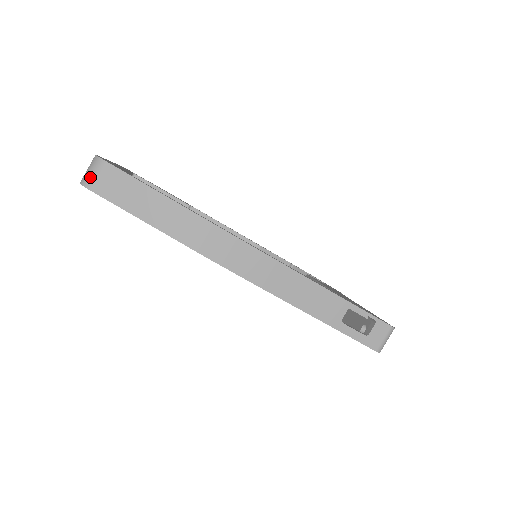
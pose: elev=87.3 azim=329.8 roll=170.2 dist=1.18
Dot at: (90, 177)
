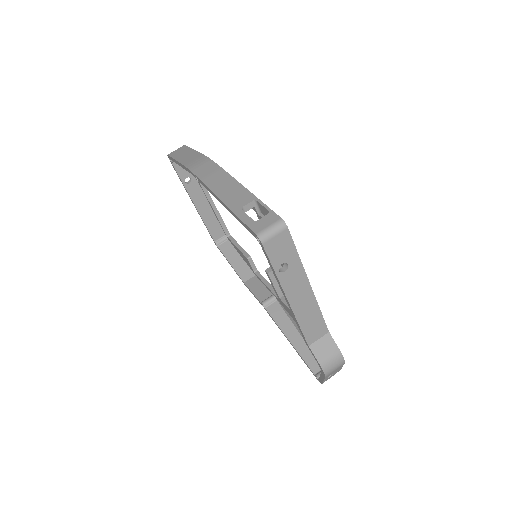
Dot at: occluded
